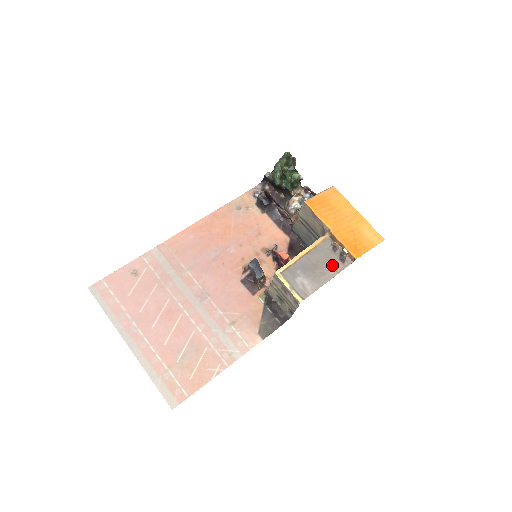
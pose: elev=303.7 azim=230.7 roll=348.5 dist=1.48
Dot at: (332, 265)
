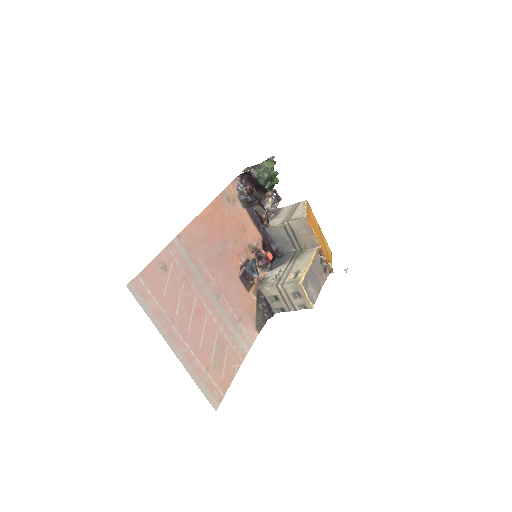
Dot at: (322, 275)
